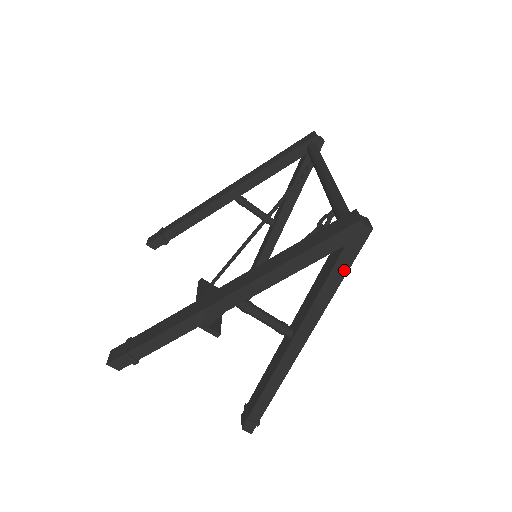
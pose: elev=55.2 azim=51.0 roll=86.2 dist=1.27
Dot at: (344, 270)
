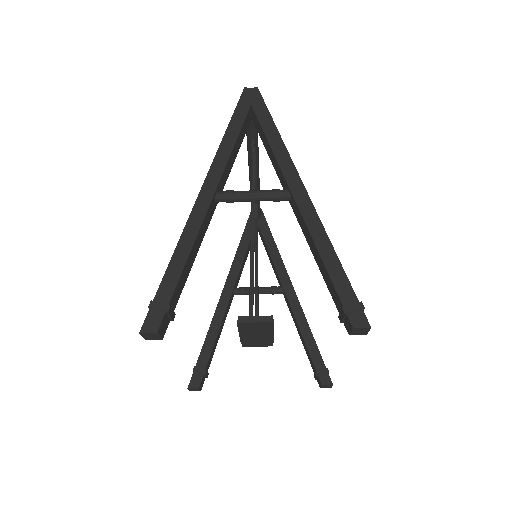
Dot at: (268, 118)
